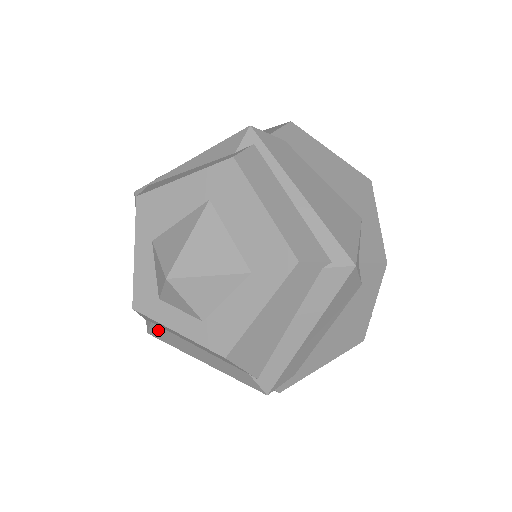
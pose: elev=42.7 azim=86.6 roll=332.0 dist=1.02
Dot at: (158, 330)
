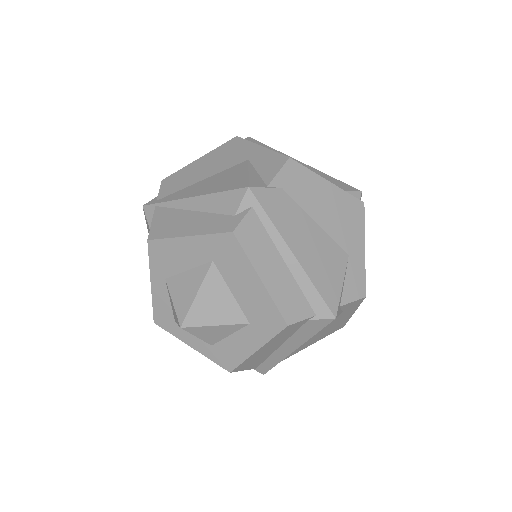
Dot at: occluded
